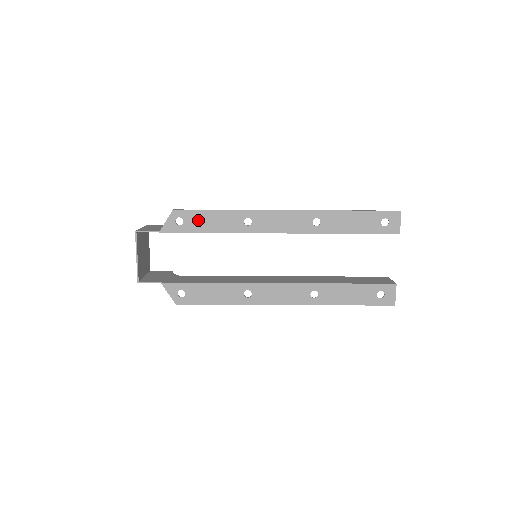
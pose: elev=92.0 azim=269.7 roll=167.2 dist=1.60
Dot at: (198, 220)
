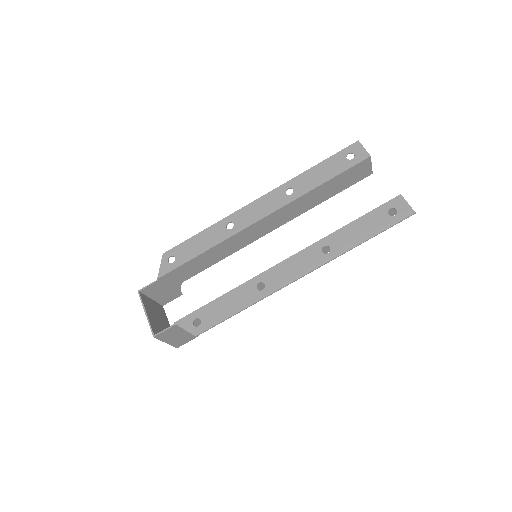
Dot at: (187, 250)
